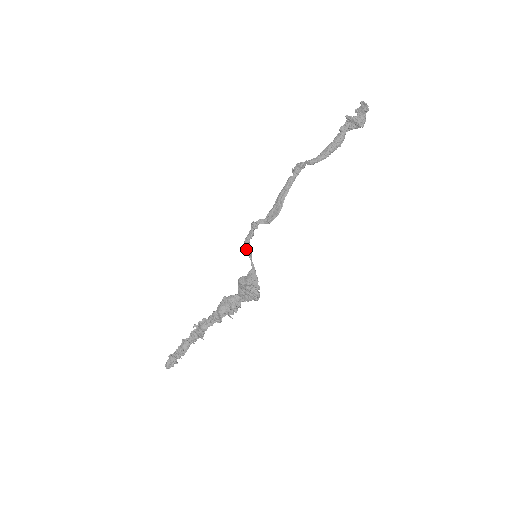
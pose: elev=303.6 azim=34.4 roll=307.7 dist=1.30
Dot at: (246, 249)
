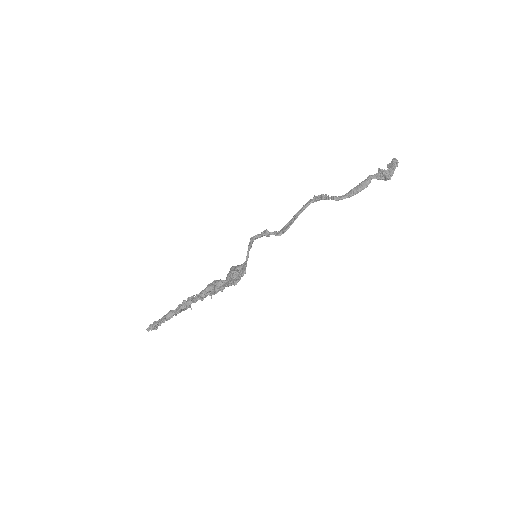
Dot at: (249, 244)
